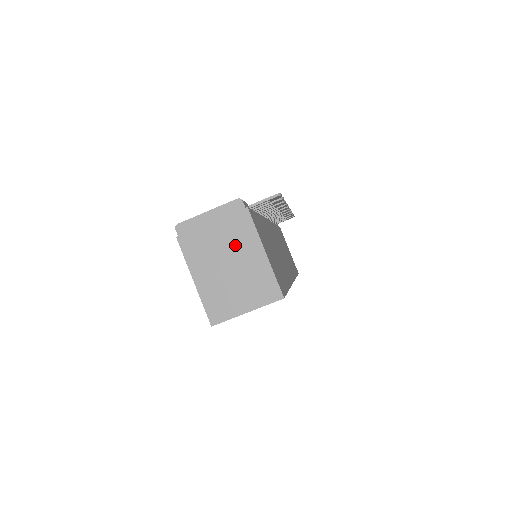
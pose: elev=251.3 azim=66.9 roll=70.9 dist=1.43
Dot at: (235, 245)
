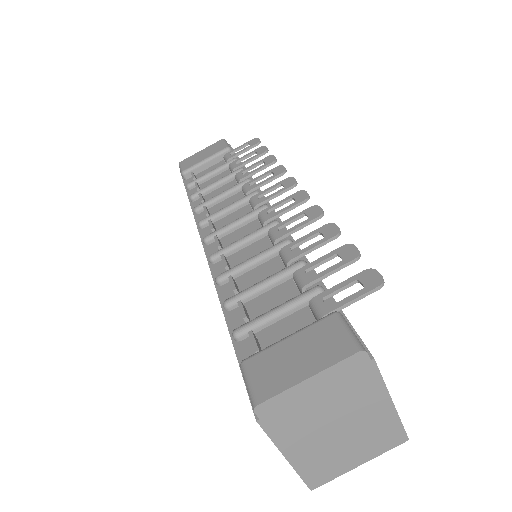
Dot at: (350, 406)
